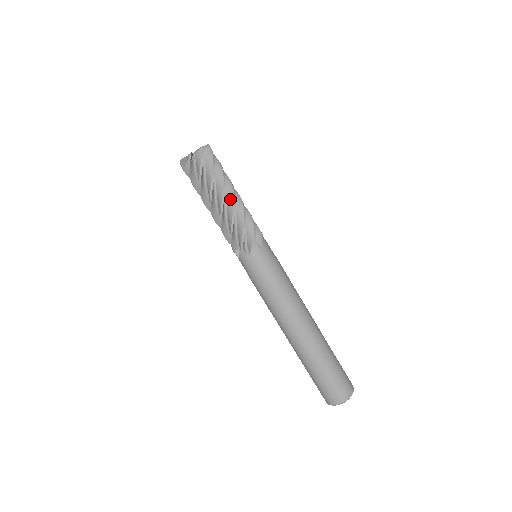
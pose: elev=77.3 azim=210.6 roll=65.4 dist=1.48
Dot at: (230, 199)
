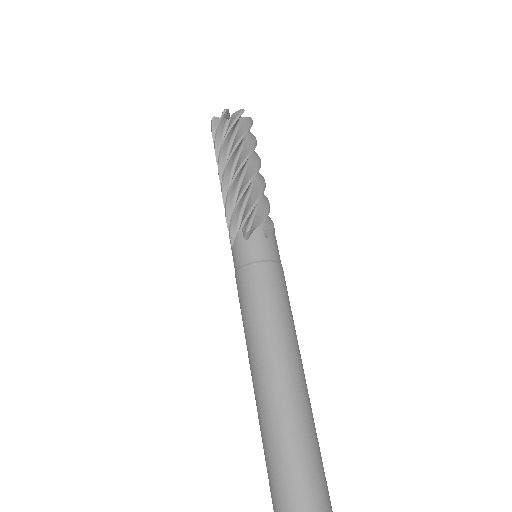
Dot at: (235, 172)
